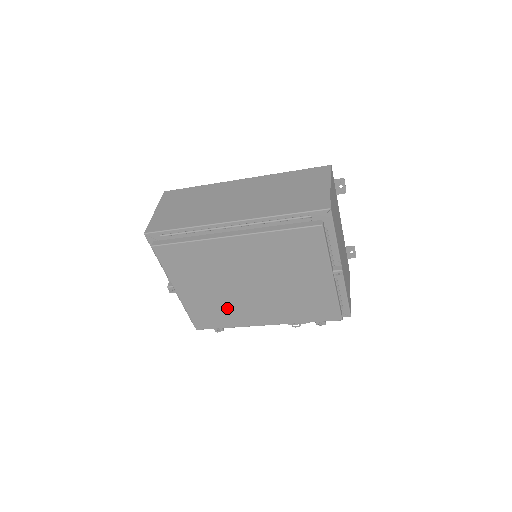
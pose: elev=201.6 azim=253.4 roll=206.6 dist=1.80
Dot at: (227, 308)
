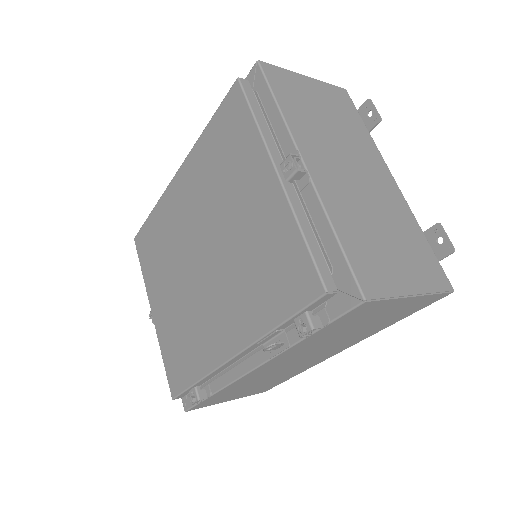
Dot at: (190, 328)
